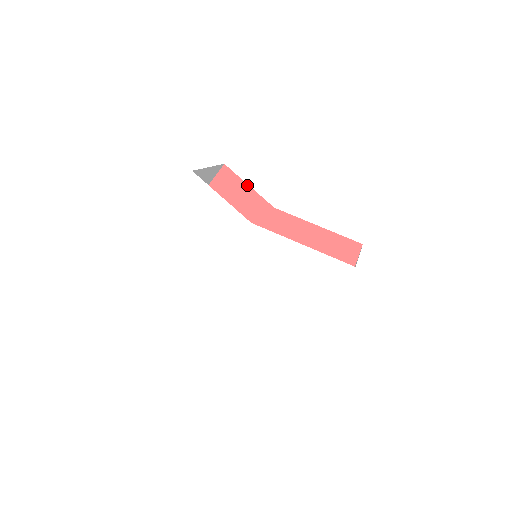
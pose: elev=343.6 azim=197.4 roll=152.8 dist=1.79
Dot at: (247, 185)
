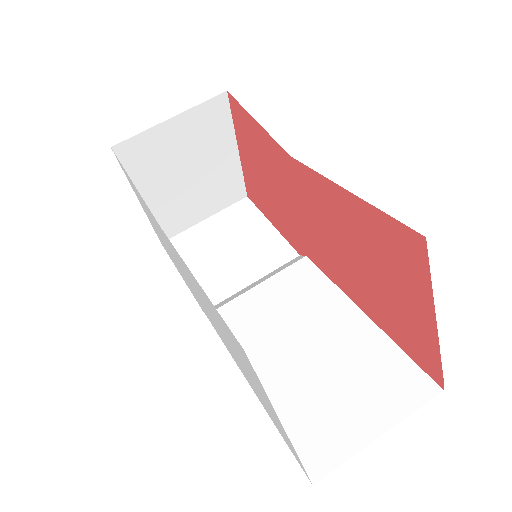
Dot at: (255, 121)
